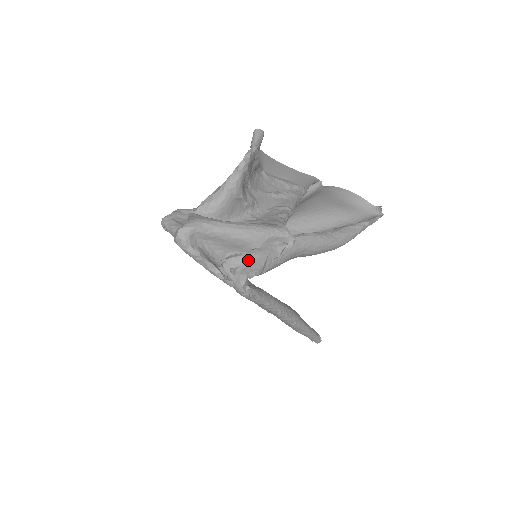
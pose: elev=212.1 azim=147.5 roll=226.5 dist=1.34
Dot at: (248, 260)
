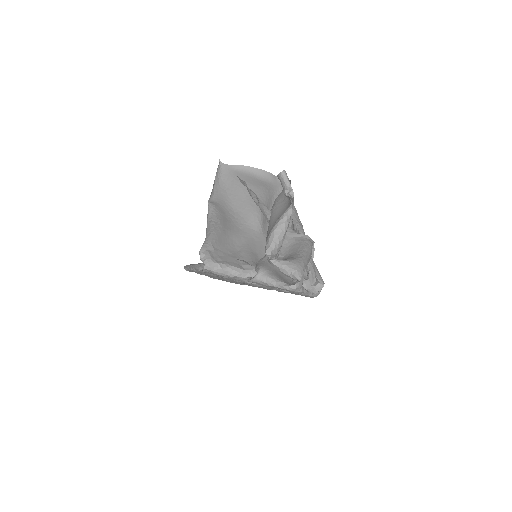
Dot at: (315, 274)
